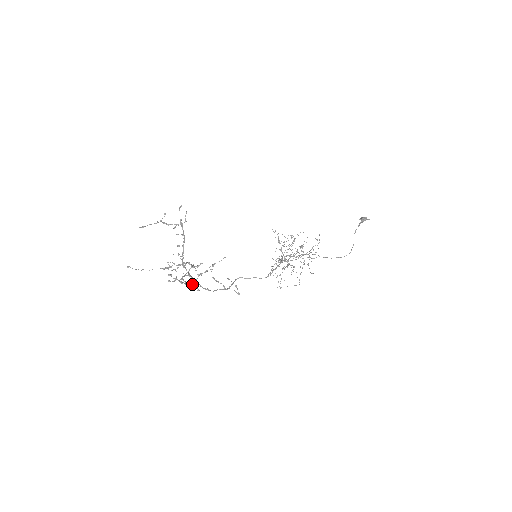
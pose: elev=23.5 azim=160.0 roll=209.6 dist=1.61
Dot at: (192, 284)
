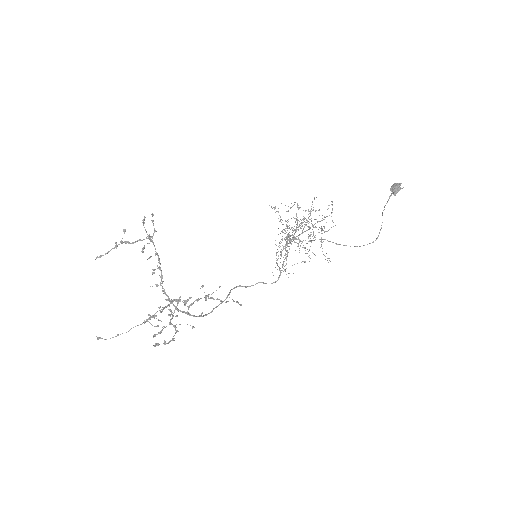
Dot at: occluded
